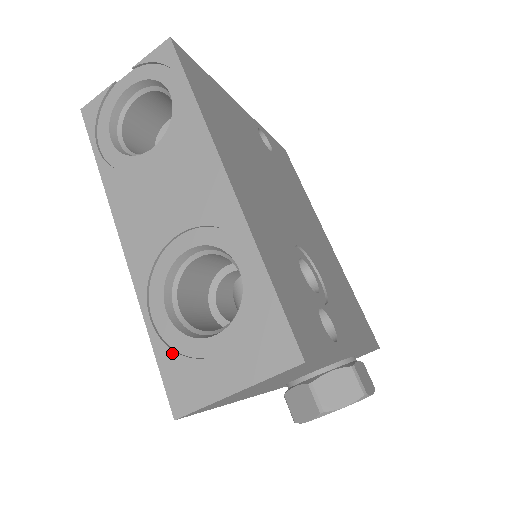
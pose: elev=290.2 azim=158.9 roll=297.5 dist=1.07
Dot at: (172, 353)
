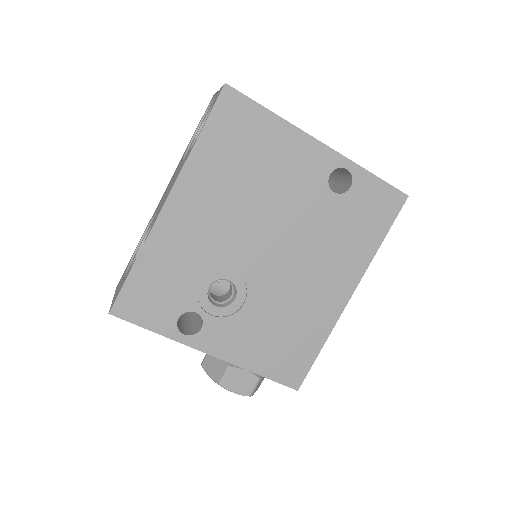
Dot at: (130, 261)
